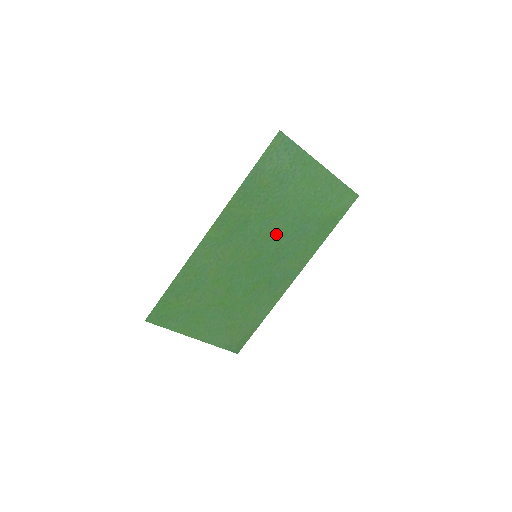
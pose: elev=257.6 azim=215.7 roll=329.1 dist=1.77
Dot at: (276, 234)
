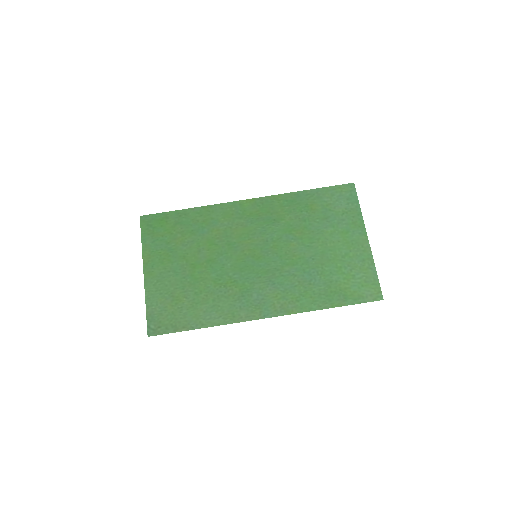
Dot at: (287, 255)
